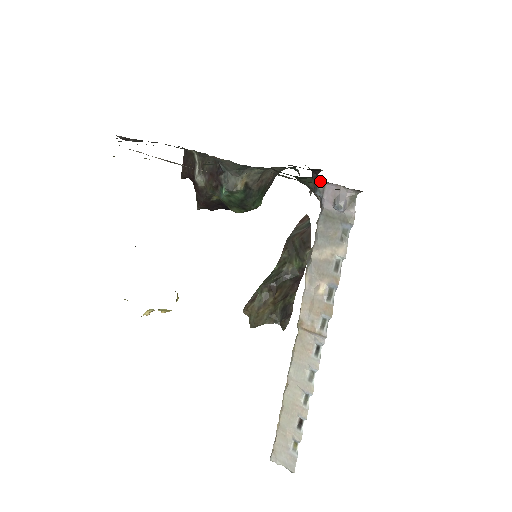
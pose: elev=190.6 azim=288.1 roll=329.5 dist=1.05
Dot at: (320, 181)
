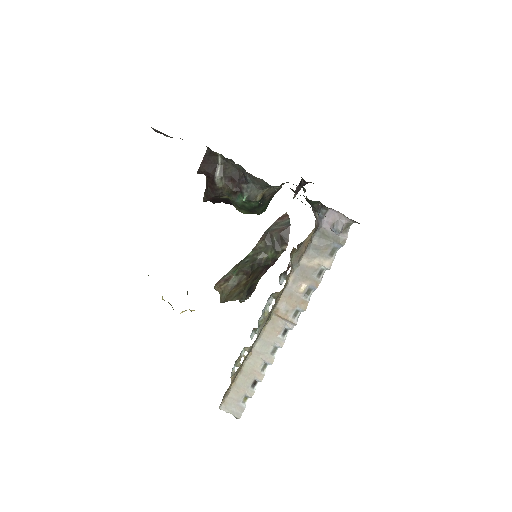
Dot at: occluded
